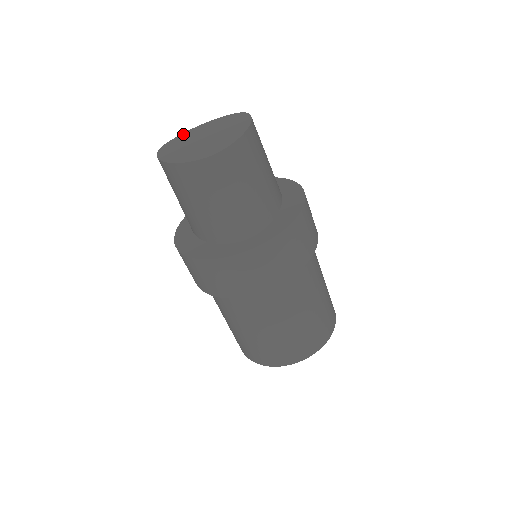
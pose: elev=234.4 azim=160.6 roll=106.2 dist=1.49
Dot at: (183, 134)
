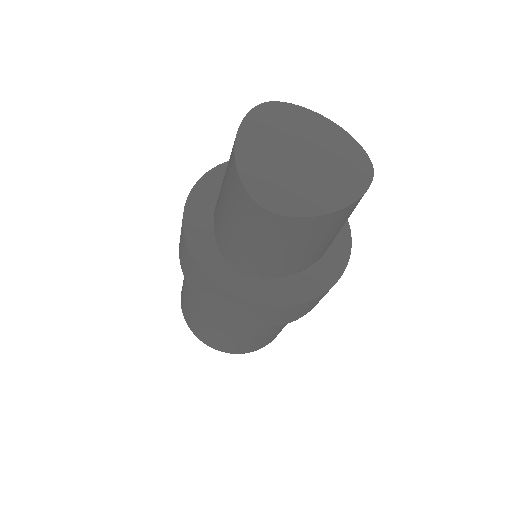
Dot at: (305, 112)
